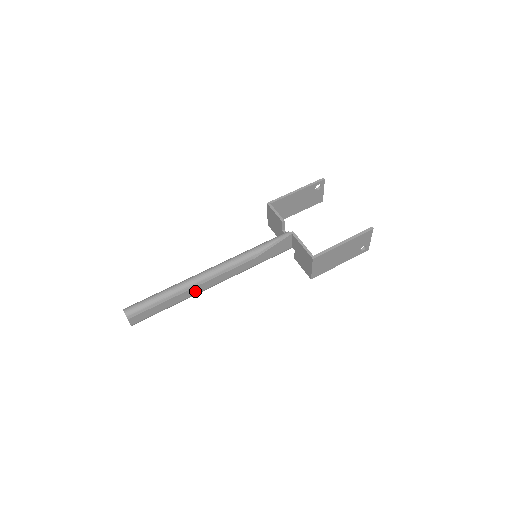
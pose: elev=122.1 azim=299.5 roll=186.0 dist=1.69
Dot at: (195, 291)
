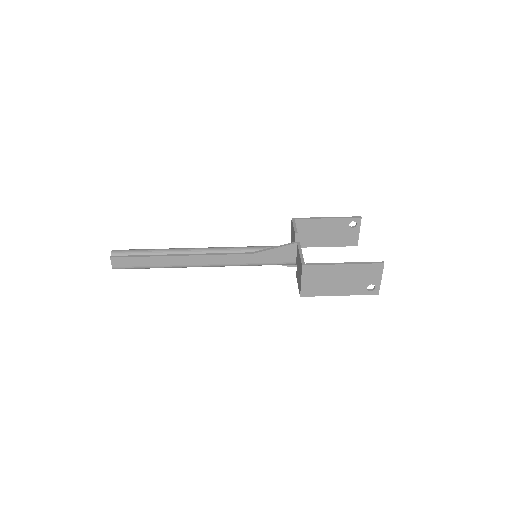
Dot at: (182, 261)
